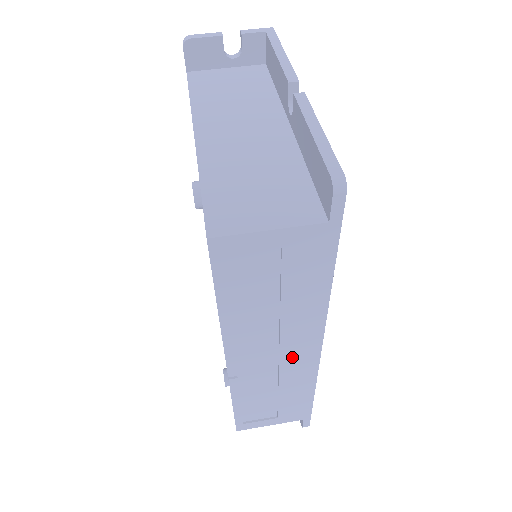
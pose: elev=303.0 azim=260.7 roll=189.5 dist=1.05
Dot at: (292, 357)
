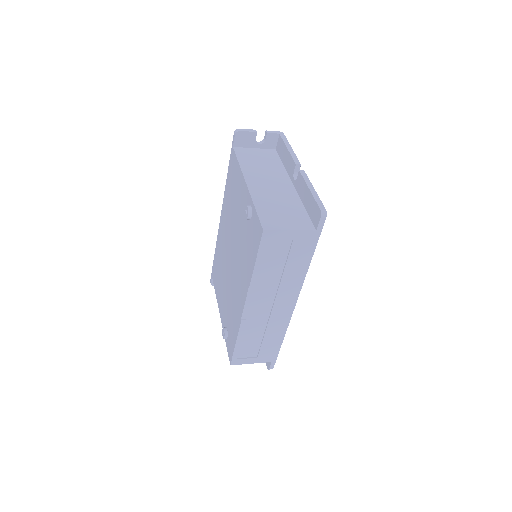
Dot at: (279, 309)
